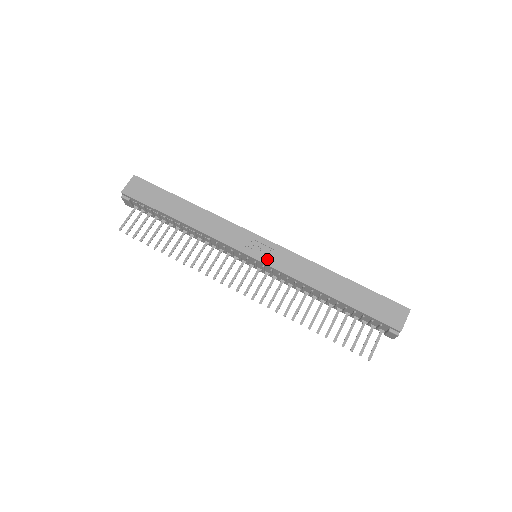
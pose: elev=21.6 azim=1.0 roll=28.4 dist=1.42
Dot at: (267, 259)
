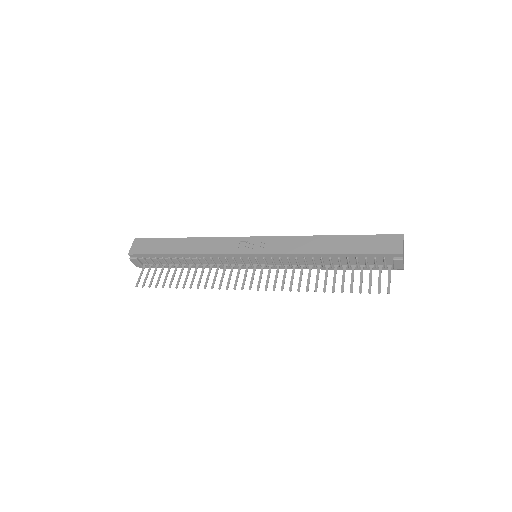
Dot at: (264, 250)
